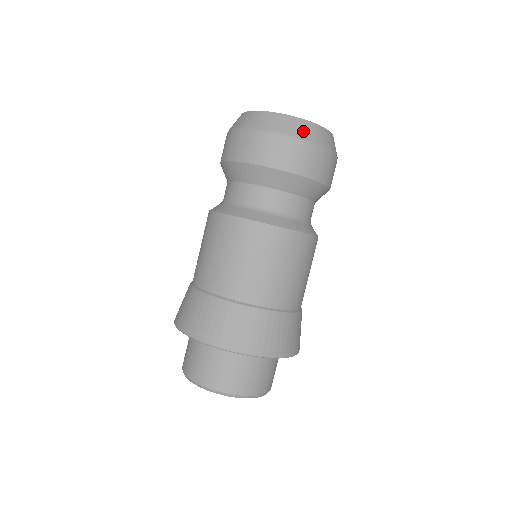
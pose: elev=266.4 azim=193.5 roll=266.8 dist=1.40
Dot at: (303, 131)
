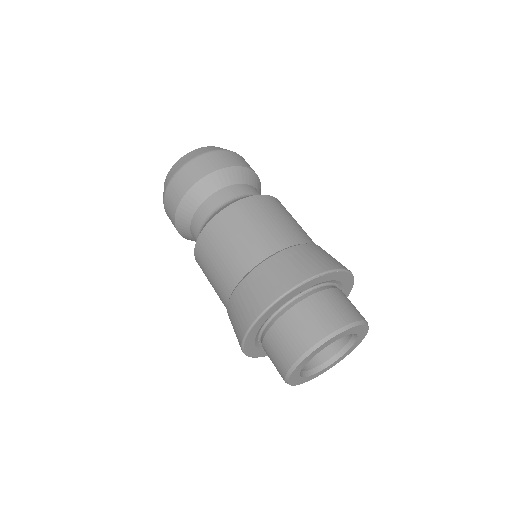
Dot at: (191, 156)
